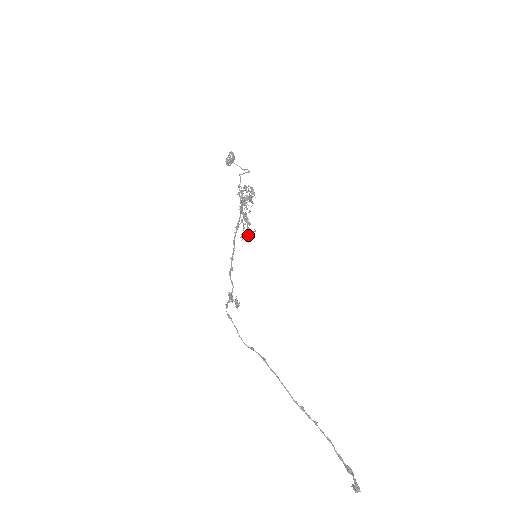
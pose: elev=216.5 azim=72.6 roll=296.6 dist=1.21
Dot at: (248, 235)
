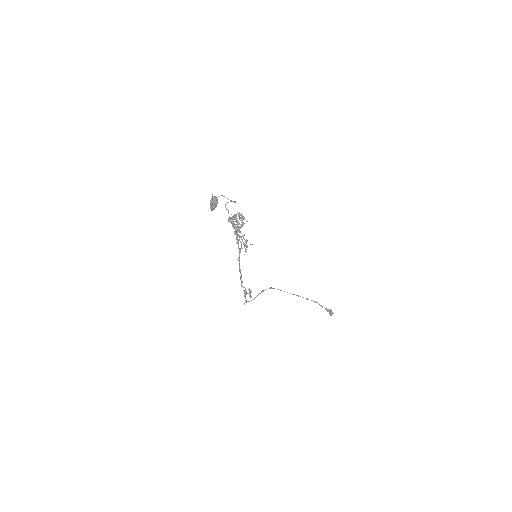
Dot at: (245, 242)
